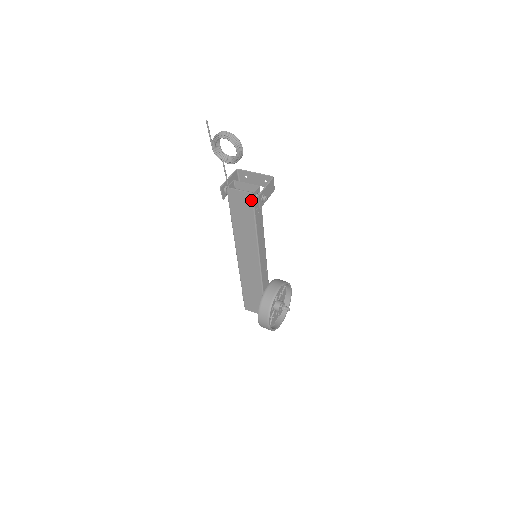
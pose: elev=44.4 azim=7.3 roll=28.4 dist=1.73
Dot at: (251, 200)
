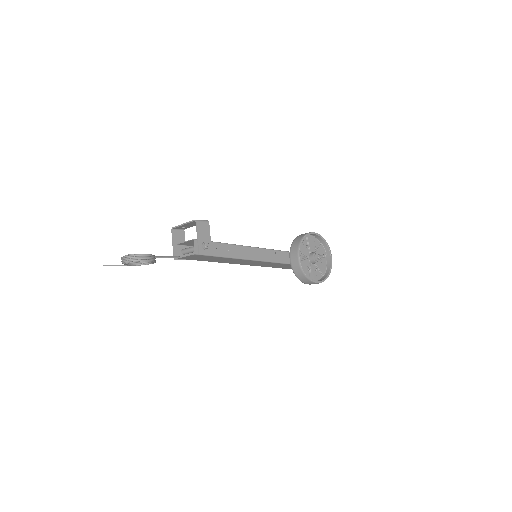
Dot at: (199, 255)
